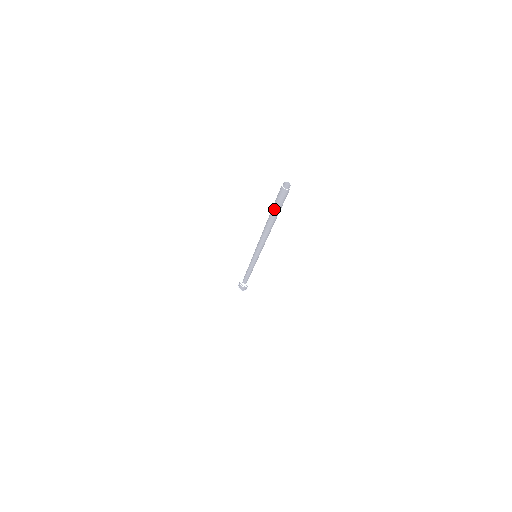
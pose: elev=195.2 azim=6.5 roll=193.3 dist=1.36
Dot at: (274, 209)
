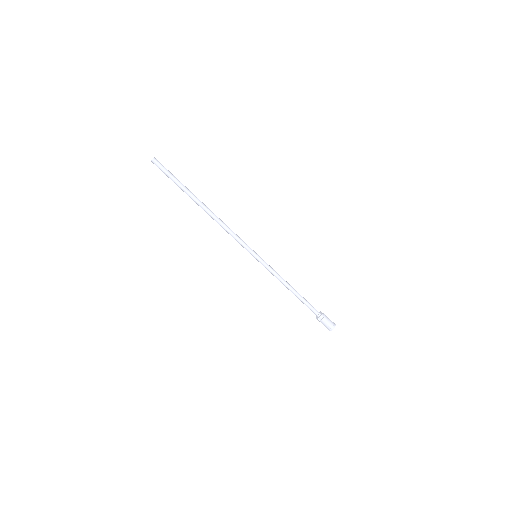
Dot at: (176, 183)
